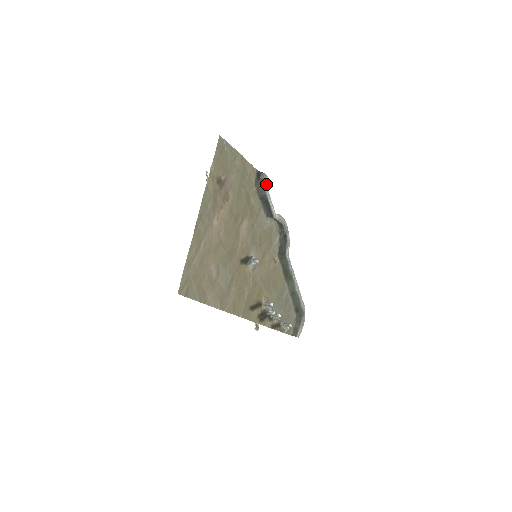
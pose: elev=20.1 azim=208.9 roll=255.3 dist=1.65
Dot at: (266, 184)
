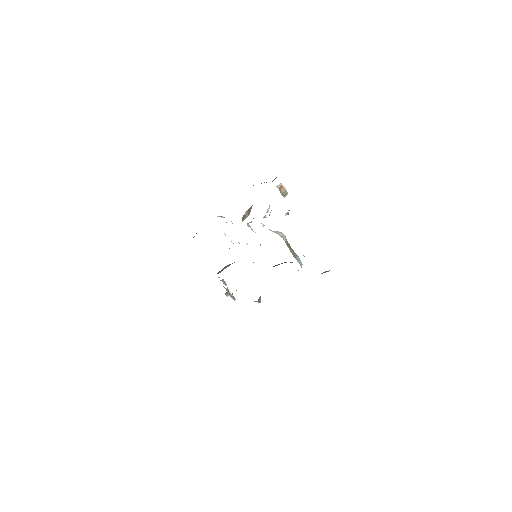
Dot at: (322, 273)
